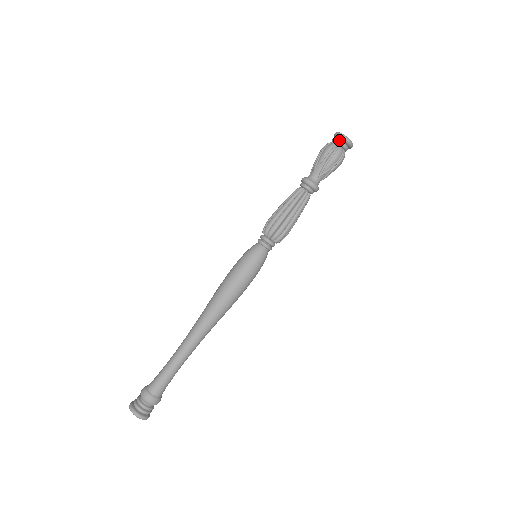
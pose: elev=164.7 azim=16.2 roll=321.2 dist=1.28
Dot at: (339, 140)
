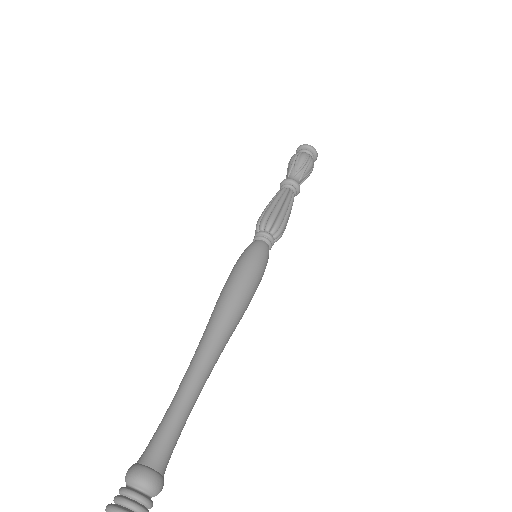
Dot at: (300, 150)
